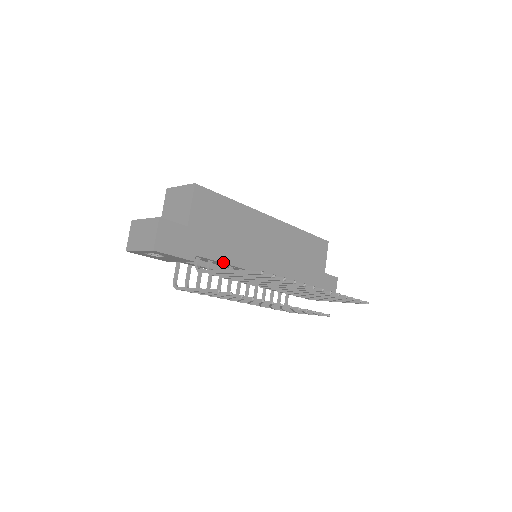
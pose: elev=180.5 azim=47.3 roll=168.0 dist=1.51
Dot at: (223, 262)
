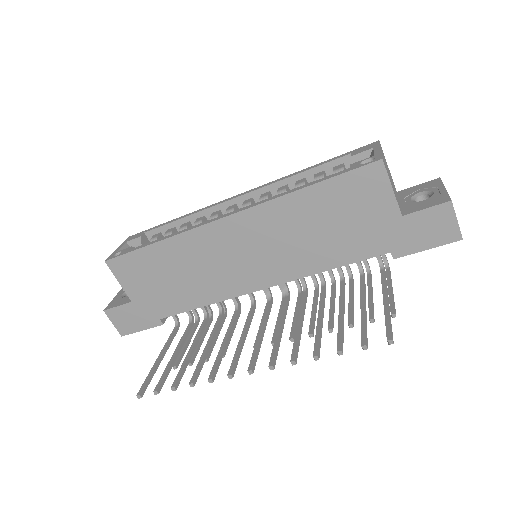
Dot at: (194, 308)
